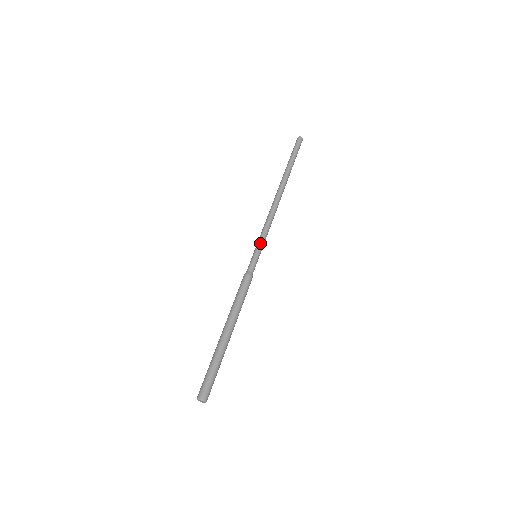
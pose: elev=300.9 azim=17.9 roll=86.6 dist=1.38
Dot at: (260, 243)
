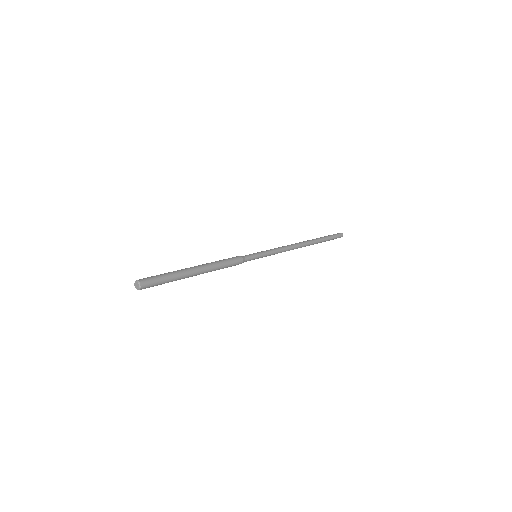
Dot at: (266, 251)
